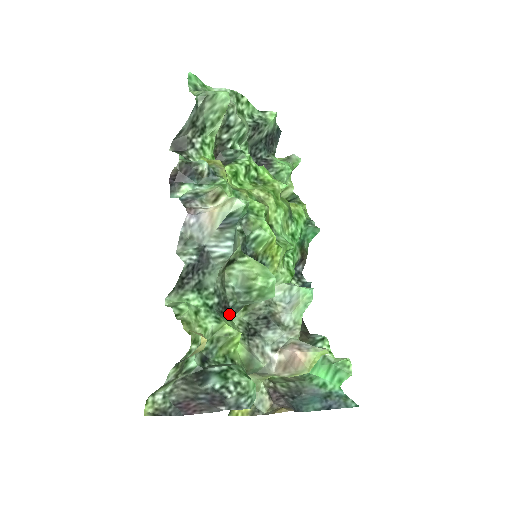
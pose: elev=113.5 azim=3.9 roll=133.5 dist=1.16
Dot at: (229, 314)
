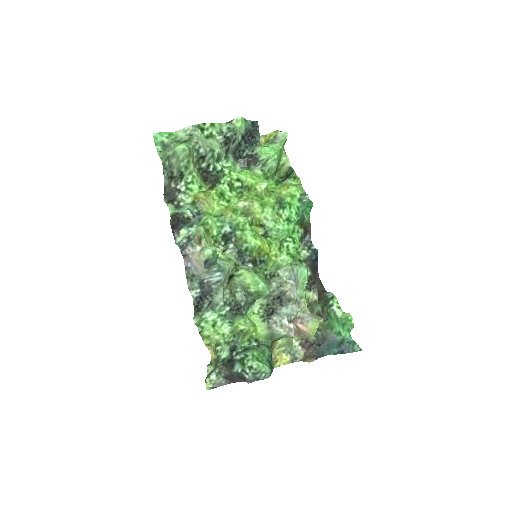
Dot at: (243, 311)
